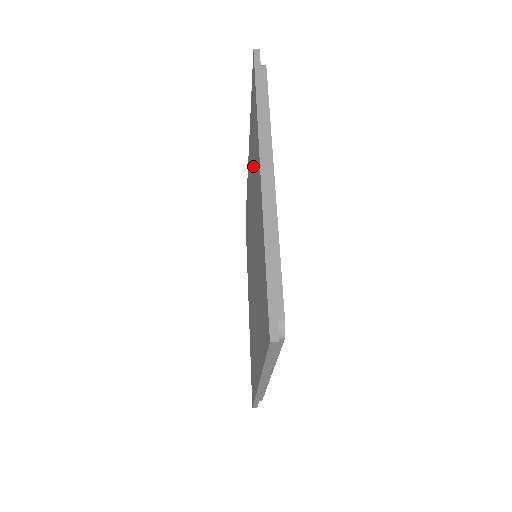
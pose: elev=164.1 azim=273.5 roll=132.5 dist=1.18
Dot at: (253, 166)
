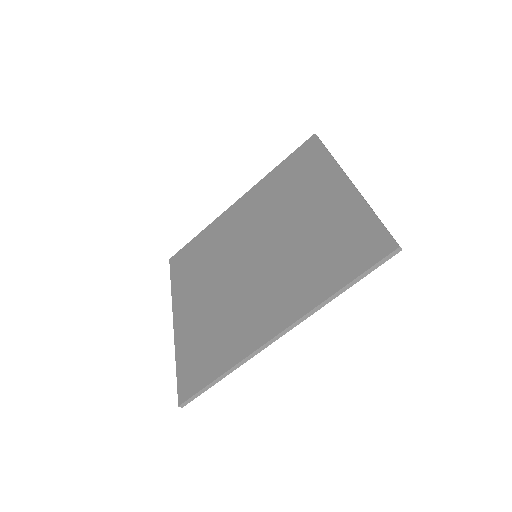
Dot at: (289, 192)
